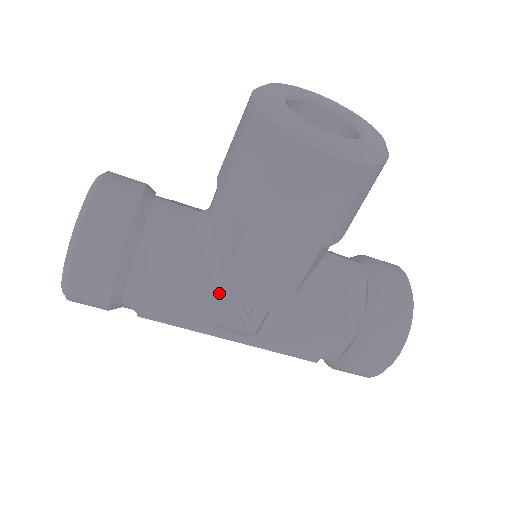
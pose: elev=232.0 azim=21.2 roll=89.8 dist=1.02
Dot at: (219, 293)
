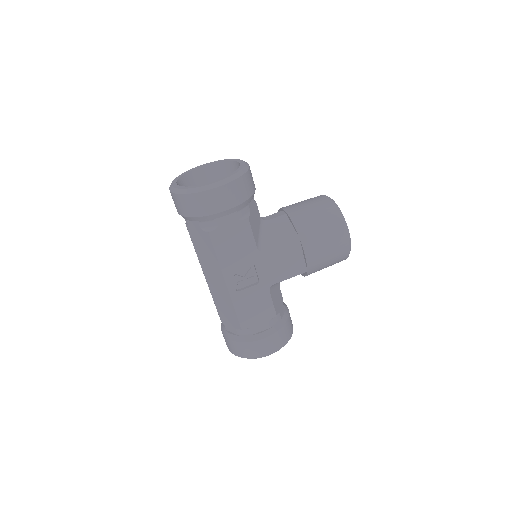
Dot at: (254, 255)
